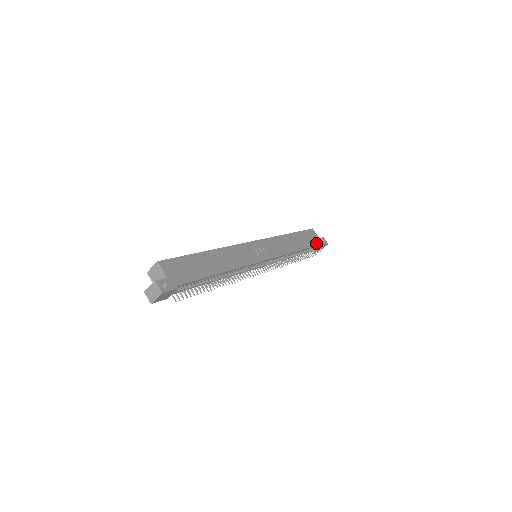
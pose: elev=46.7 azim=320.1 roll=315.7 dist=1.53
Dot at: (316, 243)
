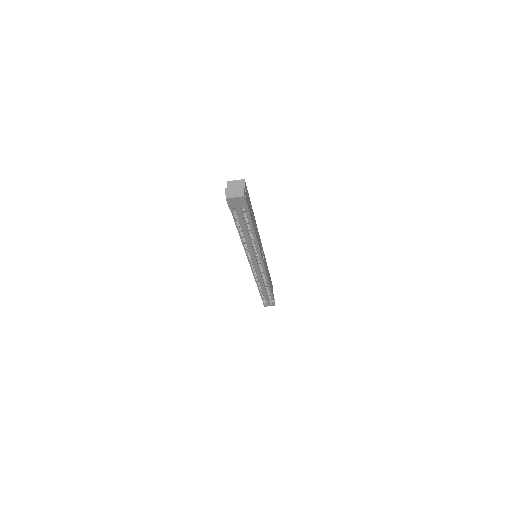
Dot at: occluded
